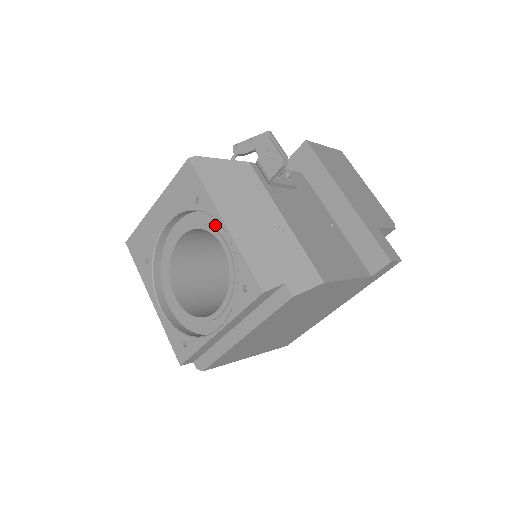
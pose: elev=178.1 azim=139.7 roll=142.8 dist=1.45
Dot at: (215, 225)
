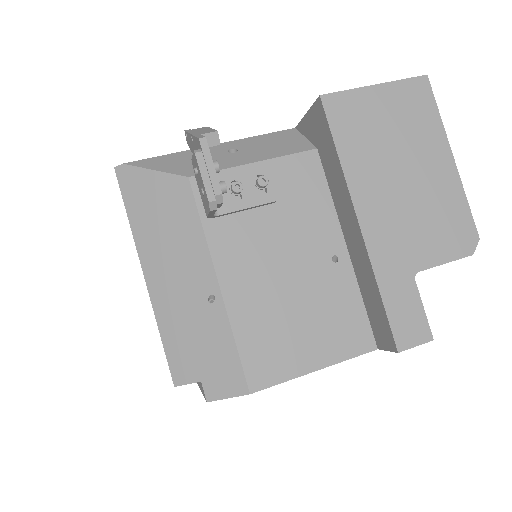
Dot at: occluded
